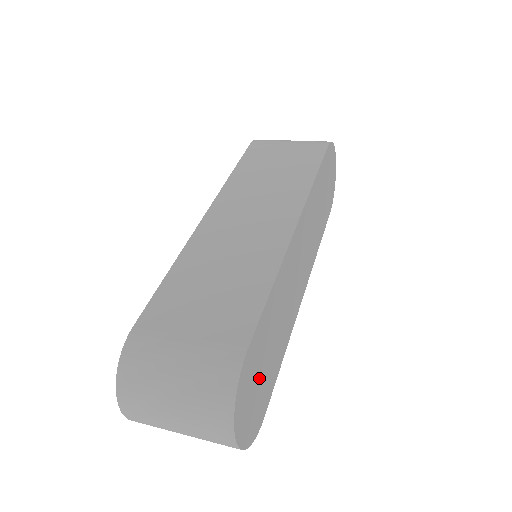
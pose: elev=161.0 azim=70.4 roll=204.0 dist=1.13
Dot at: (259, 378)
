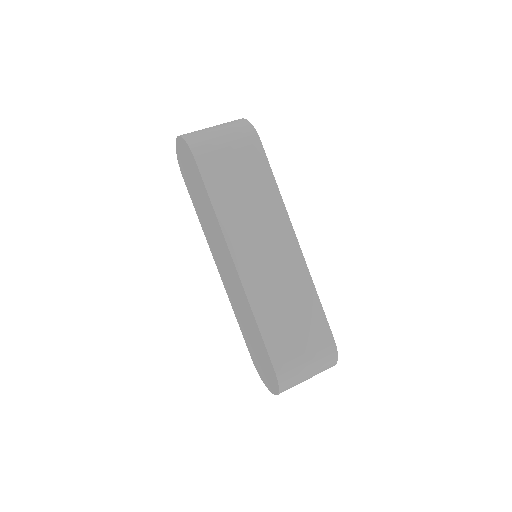
Dot at: occluded
